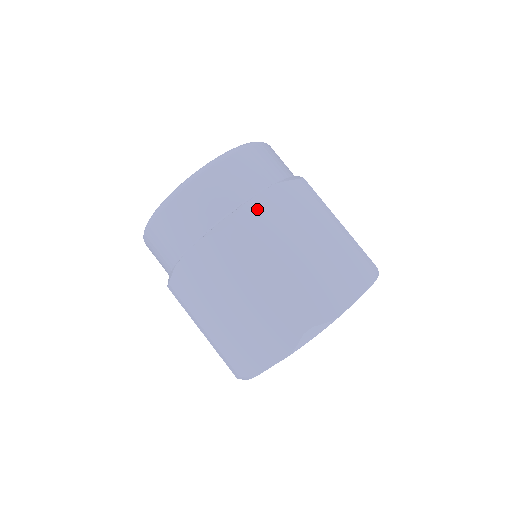
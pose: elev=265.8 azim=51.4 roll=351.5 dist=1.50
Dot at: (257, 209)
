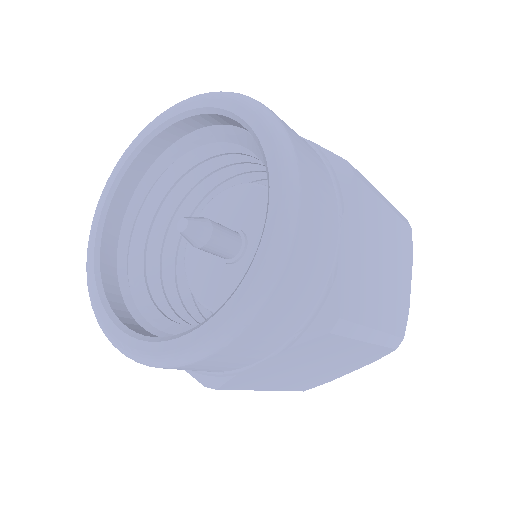
Dot at: (346, 268)
